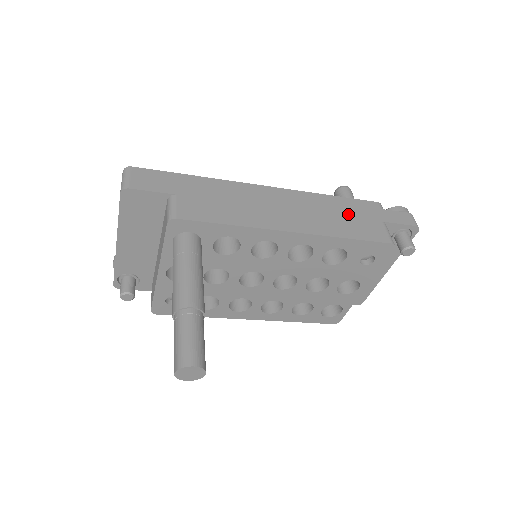
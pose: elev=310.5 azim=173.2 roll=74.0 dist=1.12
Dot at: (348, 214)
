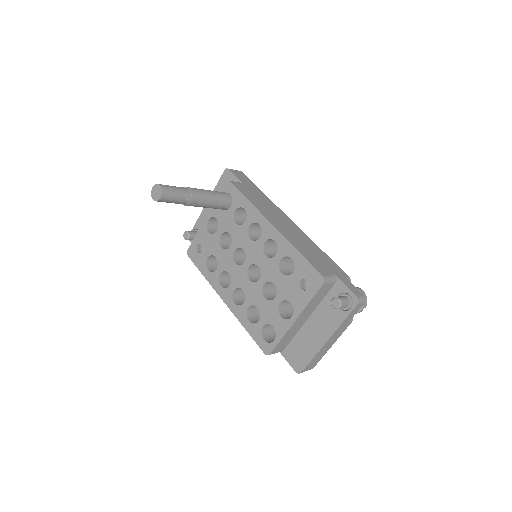
Dot at: (318, 256)
